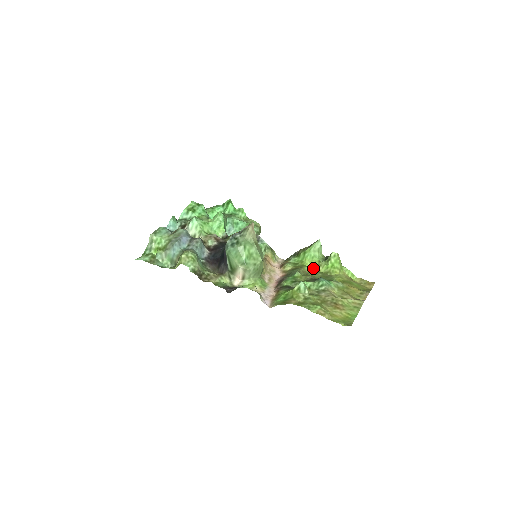
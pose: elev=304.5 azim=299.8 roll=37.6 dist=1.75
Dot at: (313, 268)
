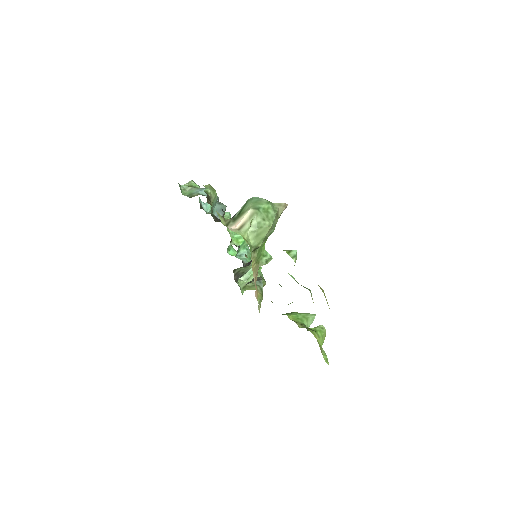
Dot at: occluded
